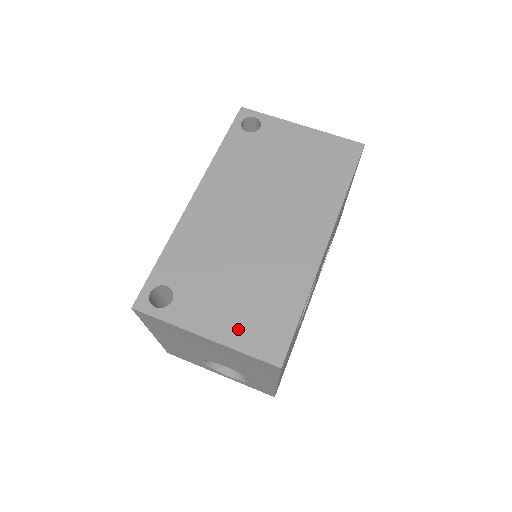
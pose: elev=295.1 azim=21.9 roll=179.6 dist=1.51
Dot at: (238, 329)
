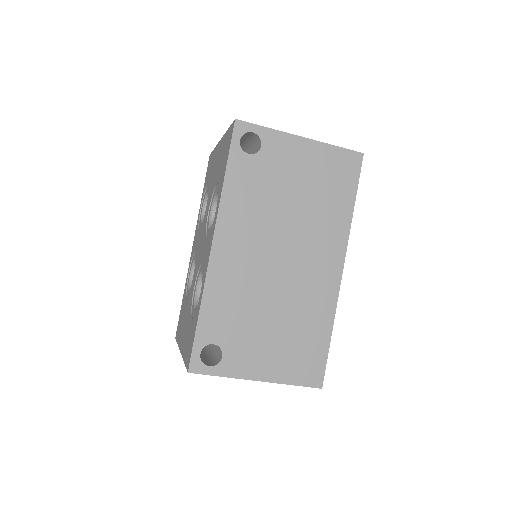
Dot at: (283, 367)
